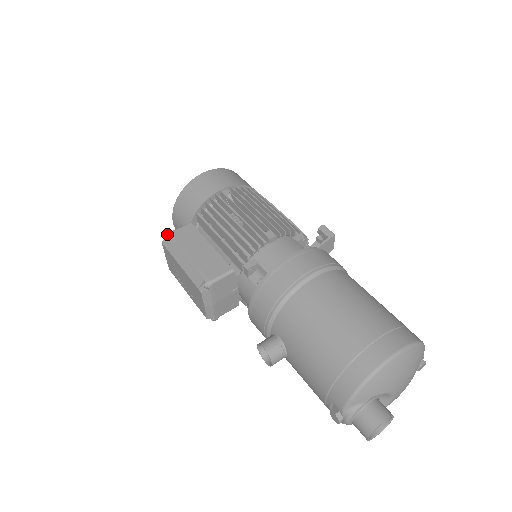
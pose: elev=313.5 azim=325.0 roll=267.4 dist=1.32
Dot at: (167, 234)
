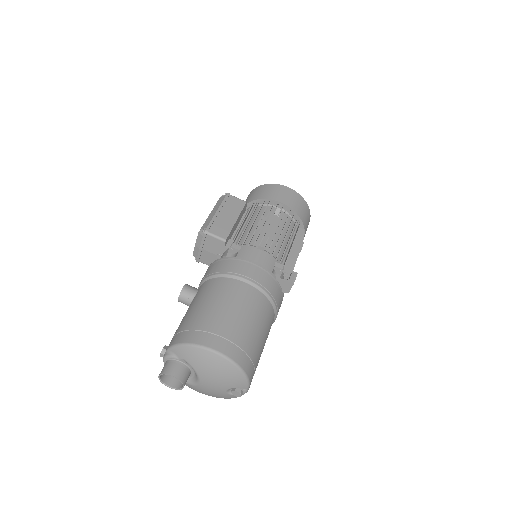
Dot at: (227, 193)
